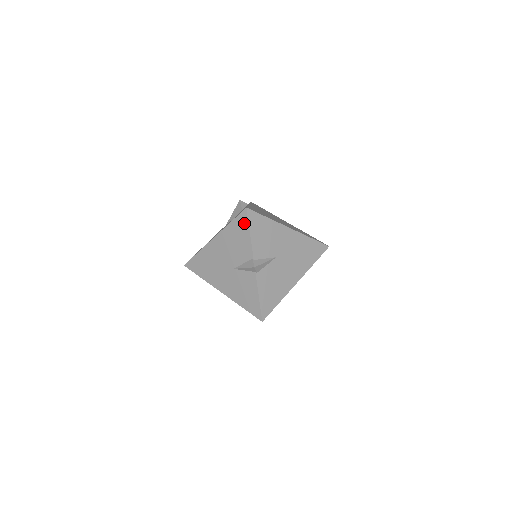
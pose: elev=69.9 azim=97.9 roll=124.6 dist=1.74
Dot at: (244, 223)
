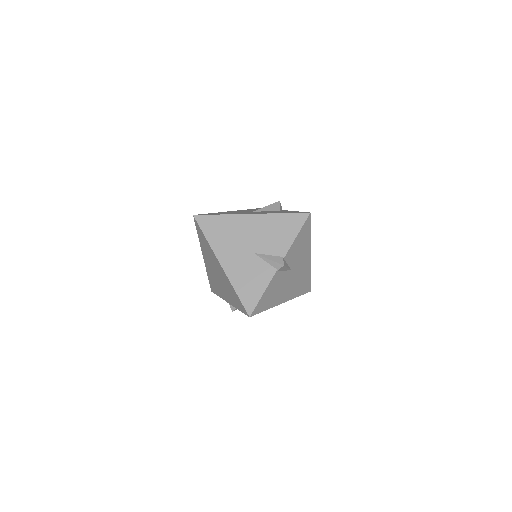
Dot at: (298, 223)
